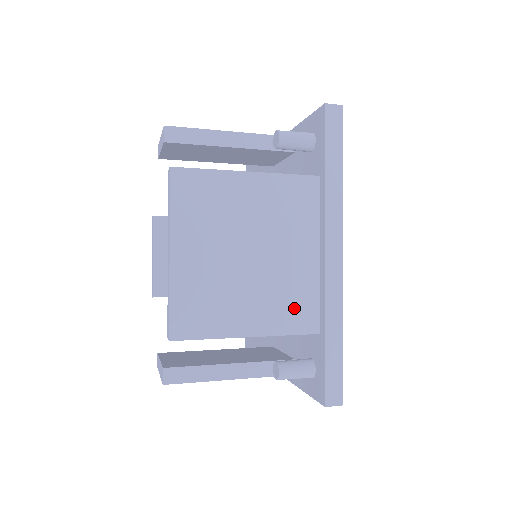
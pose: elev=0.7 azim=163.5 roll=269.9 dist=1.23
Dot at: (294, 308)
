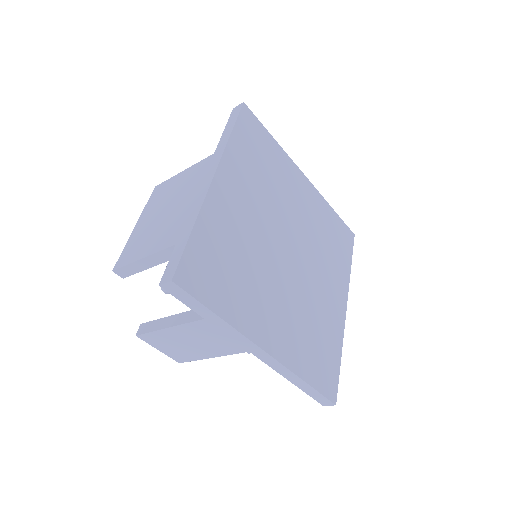
Dot at: (180, 228)
